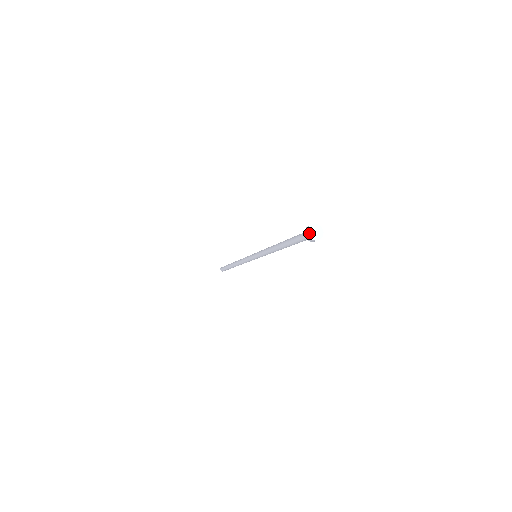
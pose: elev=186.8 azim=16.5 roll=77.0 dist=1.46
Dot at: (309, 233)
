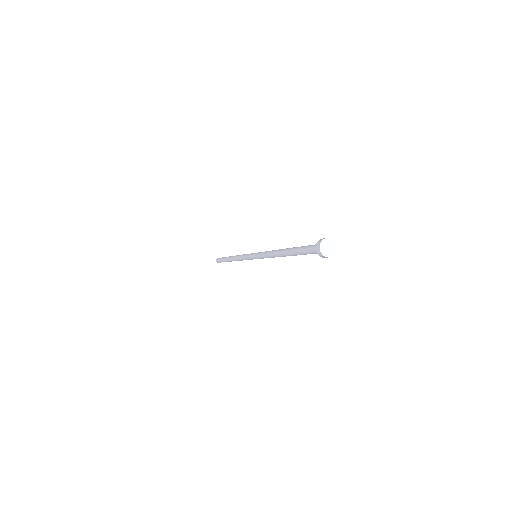
Dot at: (326, 255)
